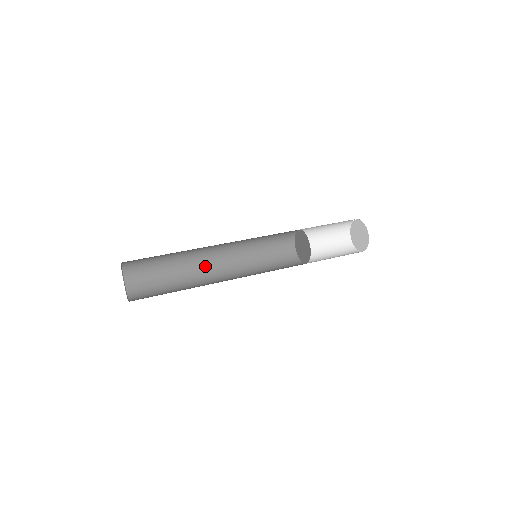
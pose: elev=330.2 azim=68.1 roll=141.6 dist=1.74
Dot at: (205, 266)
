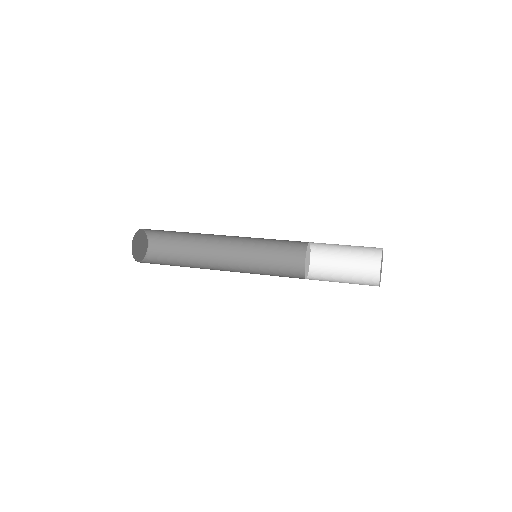
Dot at: (211, 268)
